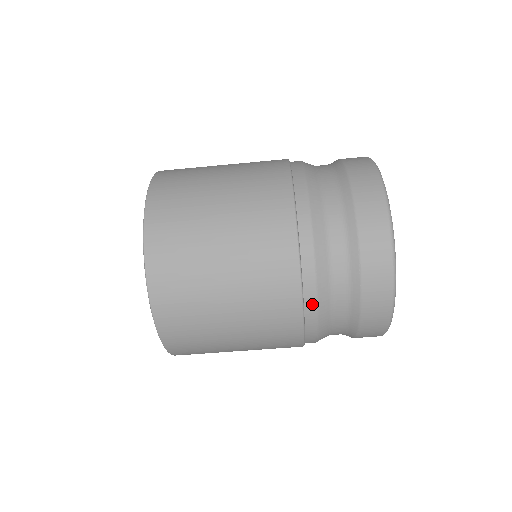
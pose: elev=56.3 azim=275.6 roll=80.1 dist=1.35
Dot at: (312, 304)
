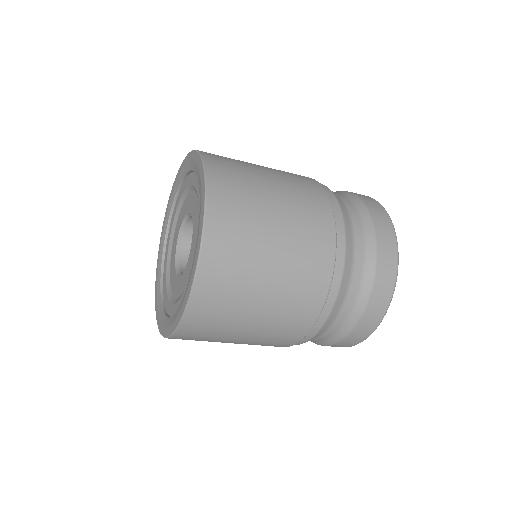
Dot at: (310, 336)
